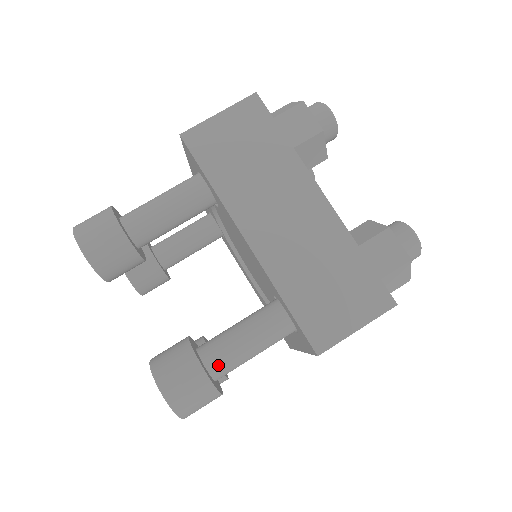
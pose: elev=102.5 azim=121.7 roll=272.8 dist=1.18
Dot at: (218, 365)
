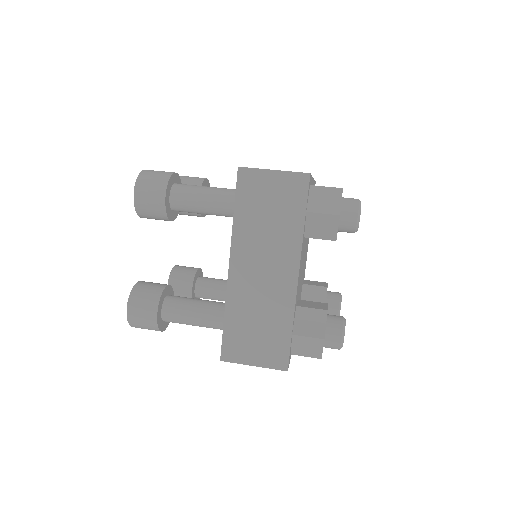
Dot at: (182, 185)
